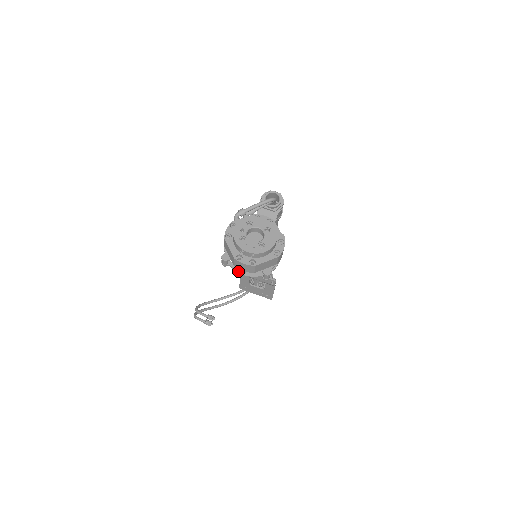
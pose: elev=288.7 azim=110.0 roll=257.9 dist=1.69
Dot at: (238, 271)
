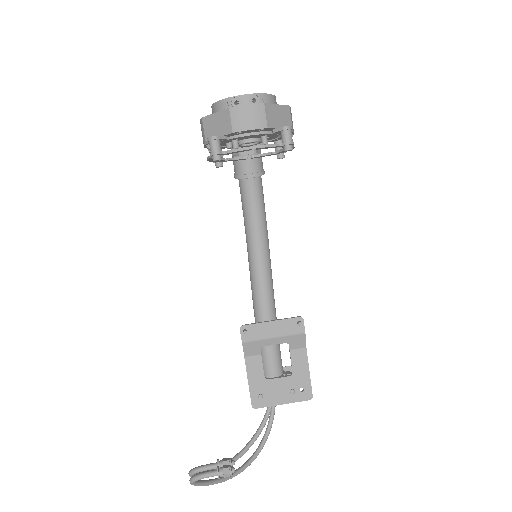
Dot at: (242, 148)
